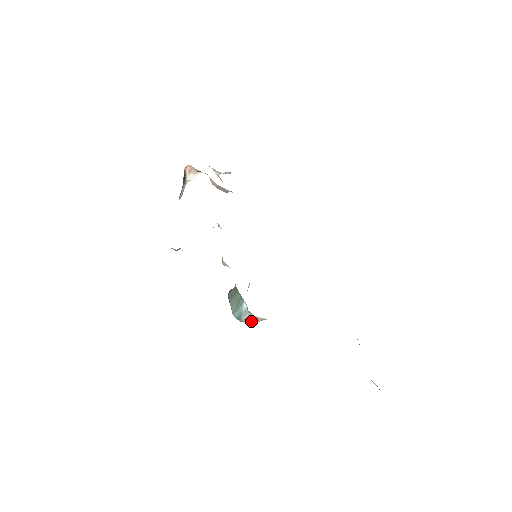
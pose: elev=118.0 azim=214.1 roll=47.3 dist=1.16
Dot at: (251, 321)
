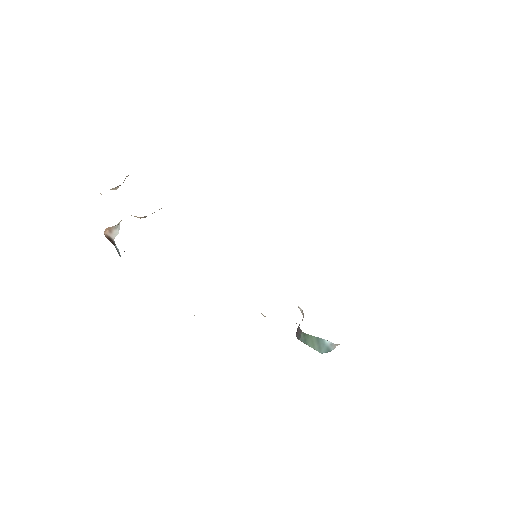
Dot at: occluded
